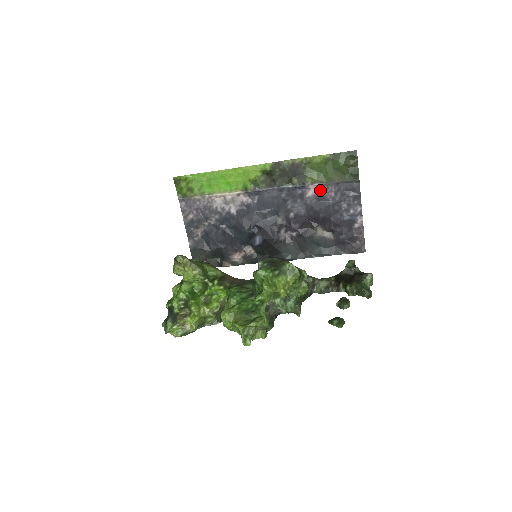
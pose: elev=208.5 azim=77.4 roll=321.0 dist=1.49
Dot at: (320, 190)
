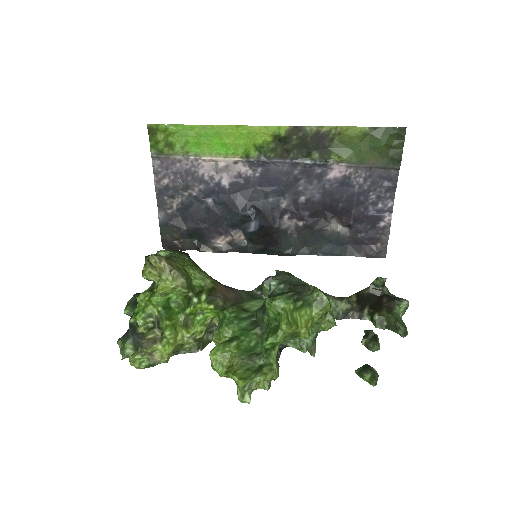
Dot at: (346, 173)
